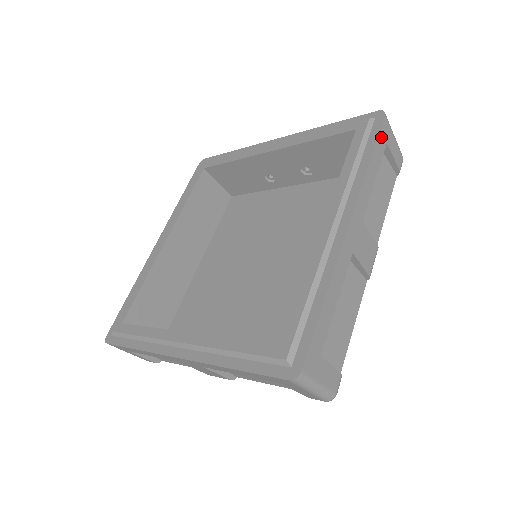
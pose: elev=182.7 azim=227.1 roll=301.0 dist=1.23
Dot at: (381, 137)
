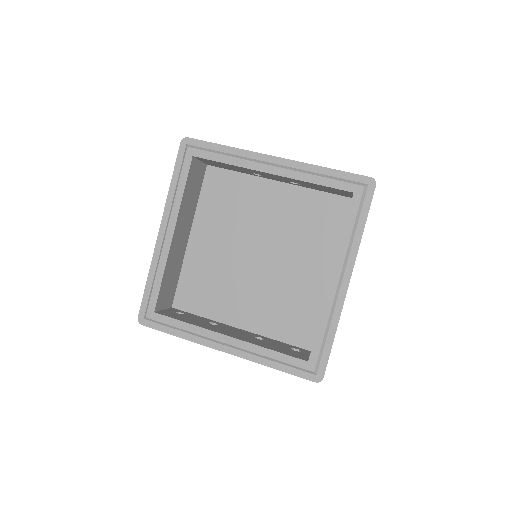
Dot at: occluded
